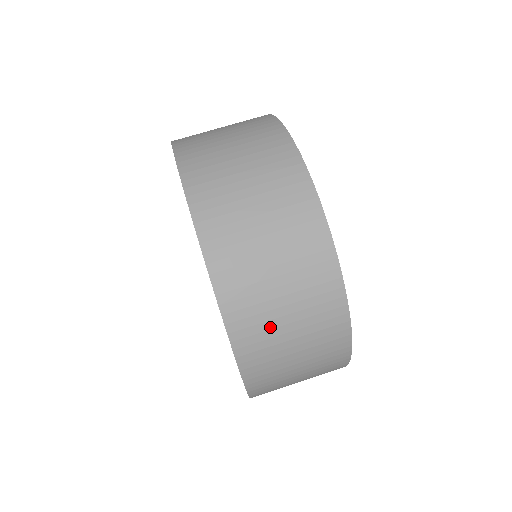
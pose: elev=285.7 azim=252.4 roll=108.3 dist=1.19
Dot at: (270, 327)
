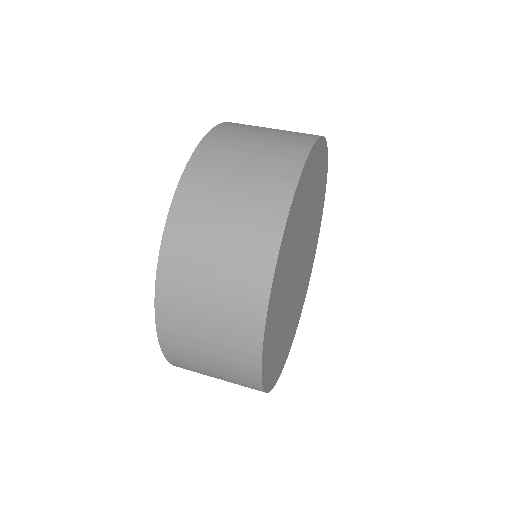
Dot at: (234, 149)
